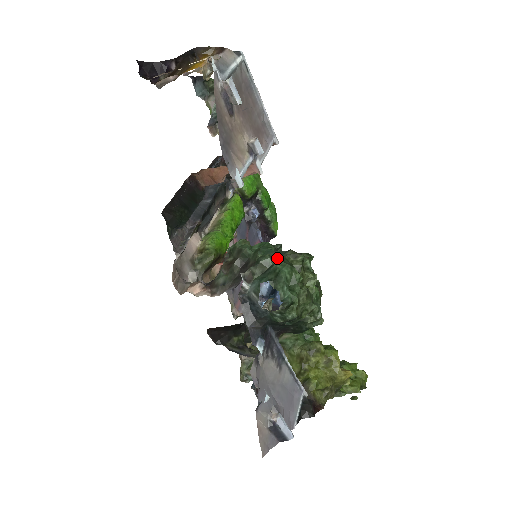
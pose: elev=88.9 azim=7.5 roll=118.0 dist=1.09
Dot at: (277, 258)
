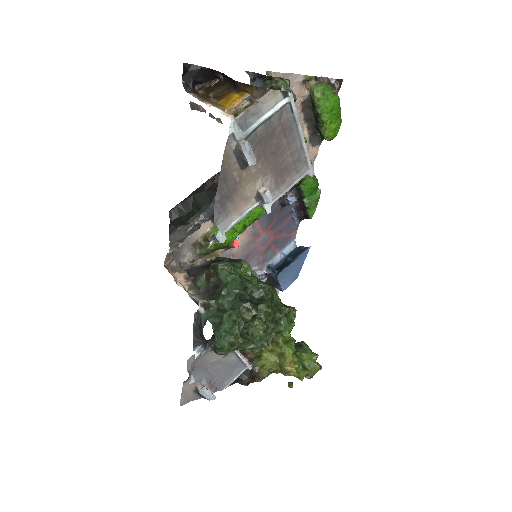
Dot at: (237, 301)
